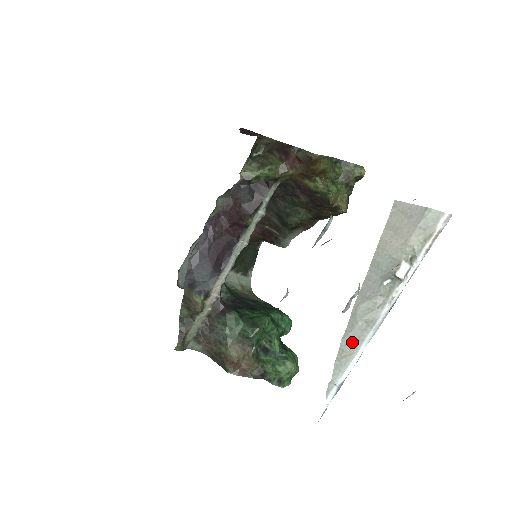
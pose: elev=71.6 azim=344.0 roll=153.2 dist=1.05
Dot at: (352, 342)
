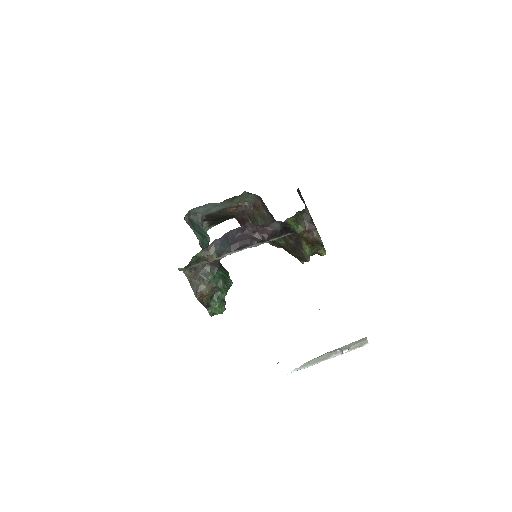
Dot at: (314, 361)
